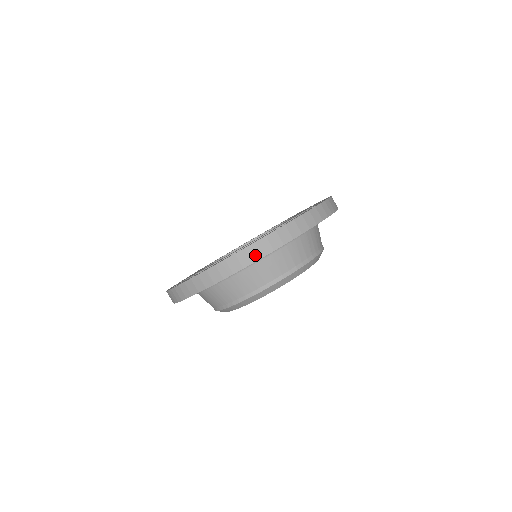
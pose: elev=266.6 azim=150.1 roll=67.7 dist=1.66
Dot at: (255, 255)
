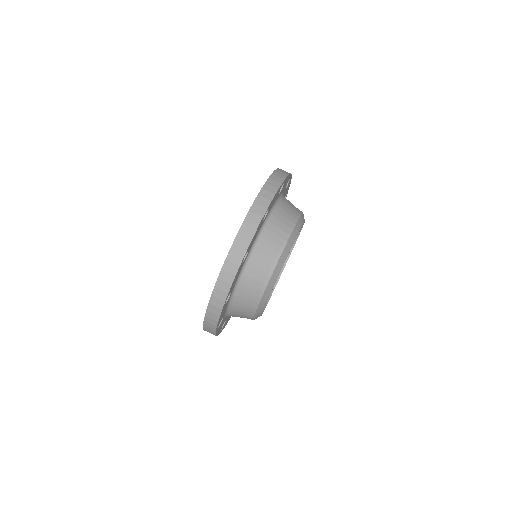
Dot at: (246, 239)
